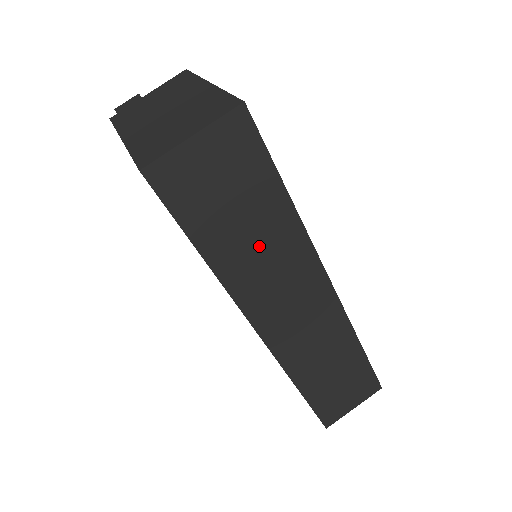
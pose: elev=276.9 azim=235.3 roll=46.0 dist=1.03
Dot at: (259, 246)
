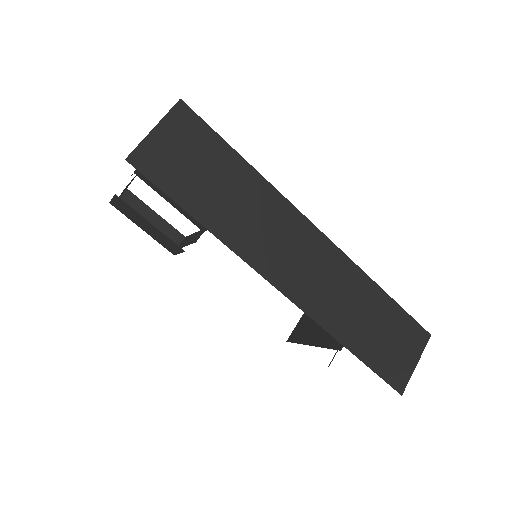
Dot at: (239, 204)
